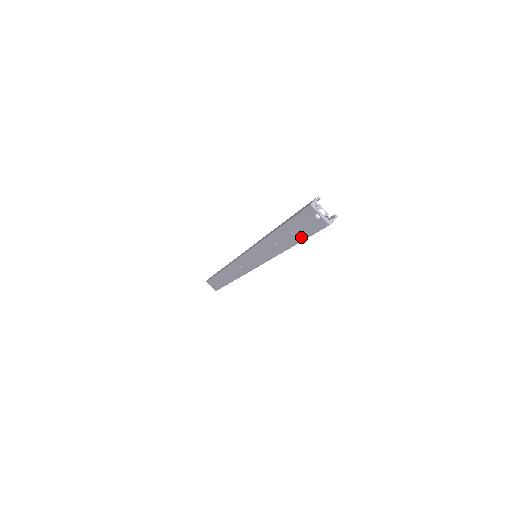
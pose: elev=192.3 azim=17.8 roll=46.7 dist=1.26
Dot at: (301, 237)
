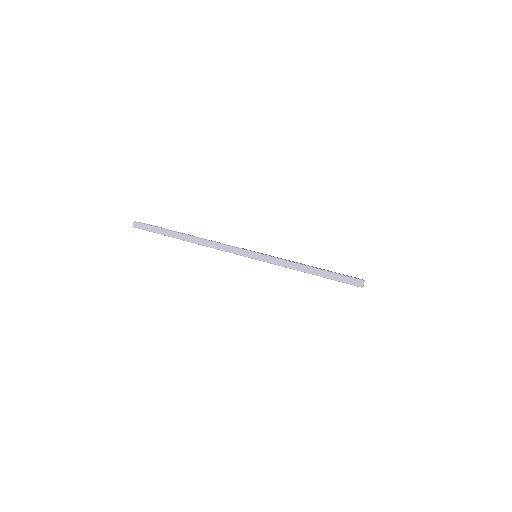
Dot at: occluded
